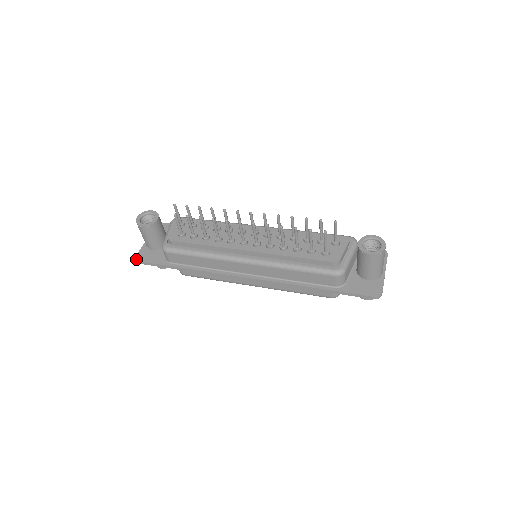
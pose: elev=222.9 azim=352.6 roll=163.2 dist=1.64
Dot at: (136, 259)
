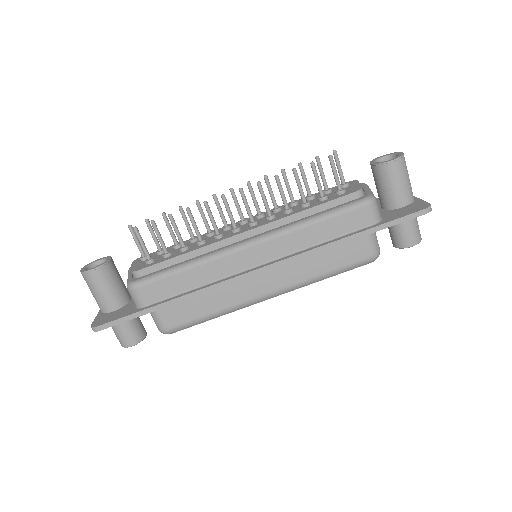
Dot at: (92, 326)
